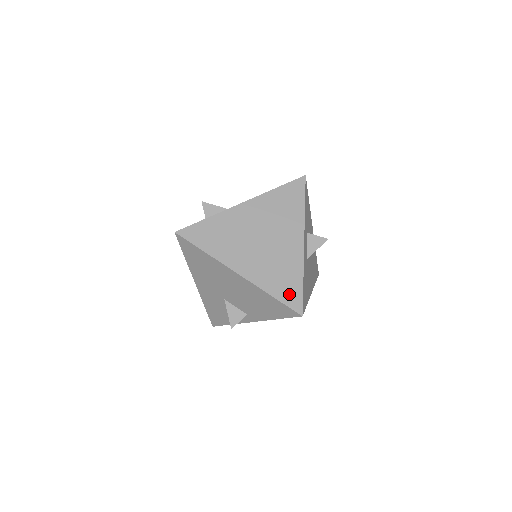
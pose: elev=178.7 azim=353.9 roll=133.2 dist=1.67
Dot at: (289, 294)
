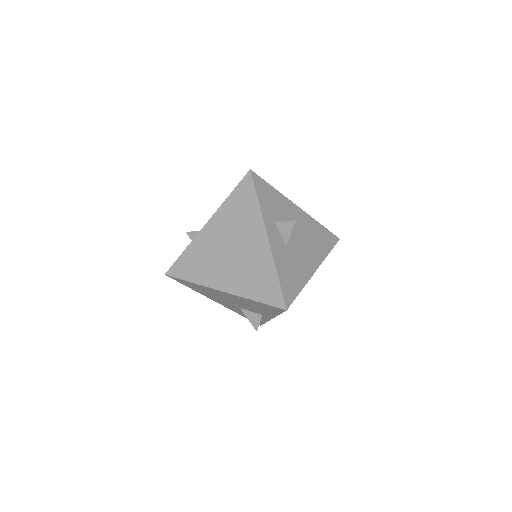
Dot at: (269, 293)
